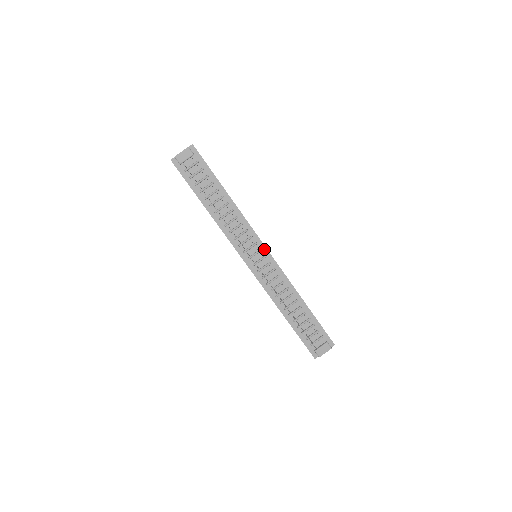
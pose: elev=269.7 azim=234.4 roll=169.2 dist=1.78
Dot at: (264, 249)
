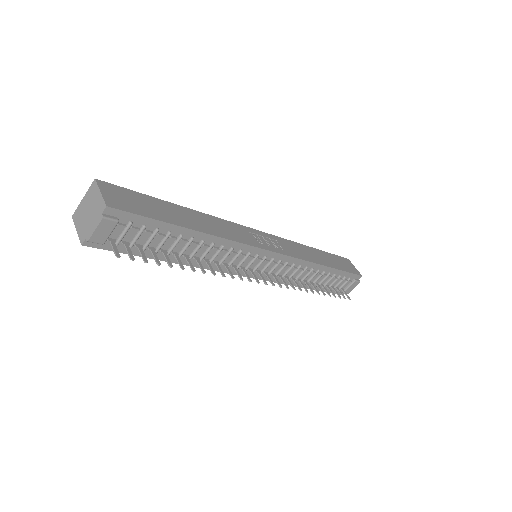
Dot at: (269, 254)
